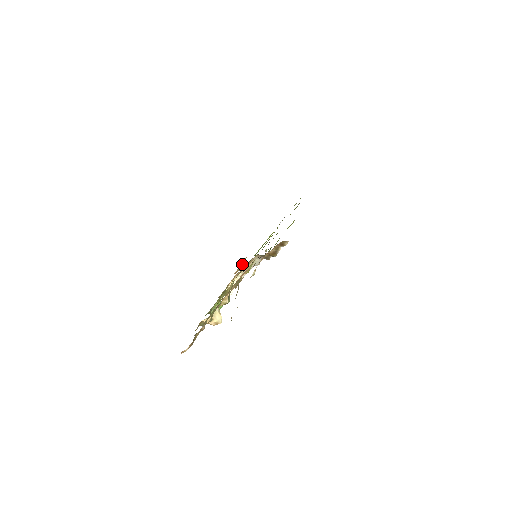
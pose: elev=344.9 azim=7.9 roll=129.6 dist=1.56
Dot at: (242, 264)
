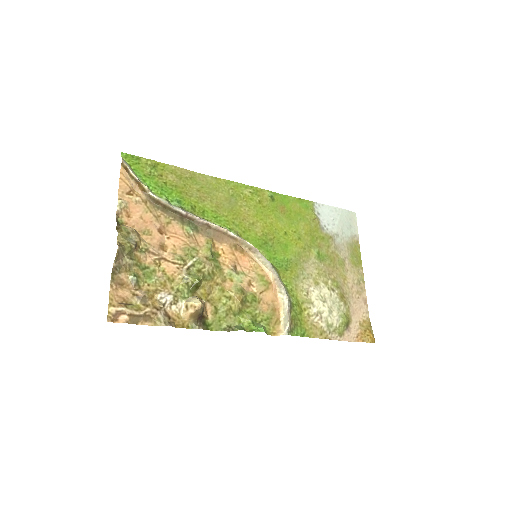
Dot at: (364, 329)
